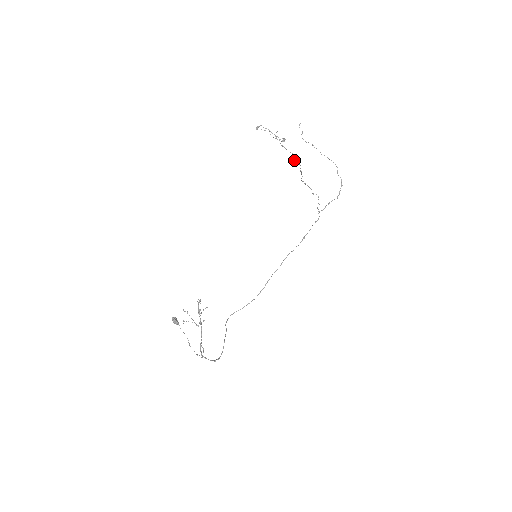
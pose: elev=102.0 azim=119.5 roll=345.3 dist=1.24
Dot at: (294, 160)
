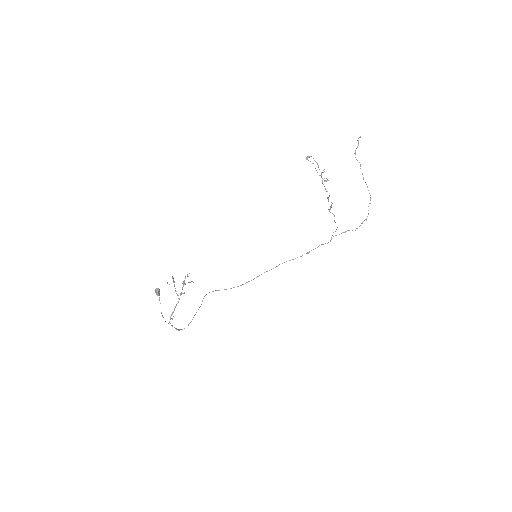
Dot at: (328, 198)
